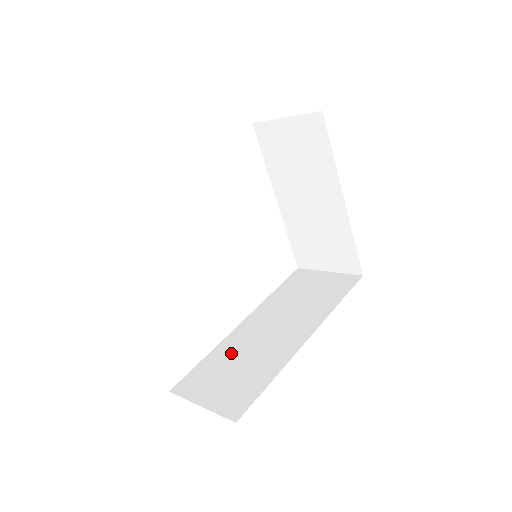
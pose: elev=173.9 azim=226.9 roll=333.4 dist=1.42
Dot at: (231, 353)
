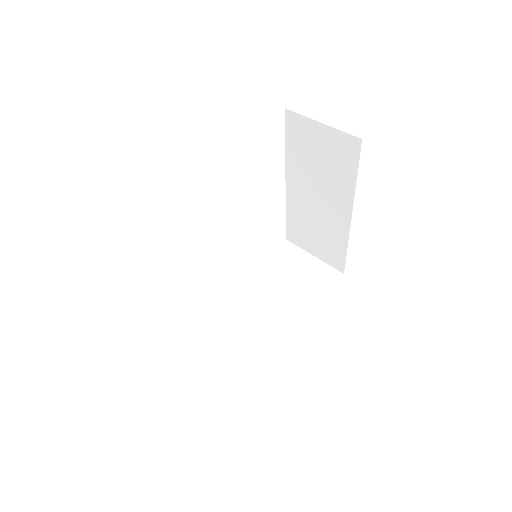
Dot at: (211, 326)
